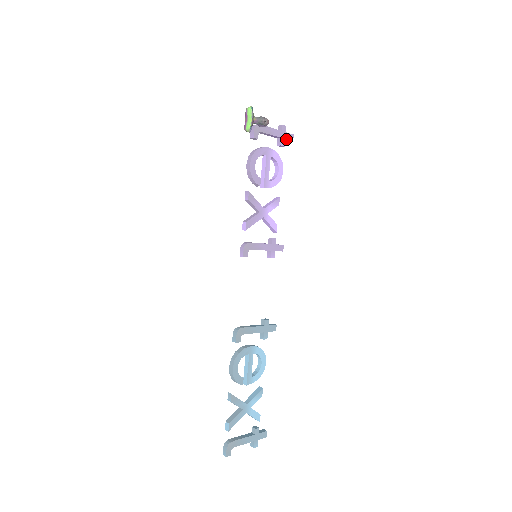
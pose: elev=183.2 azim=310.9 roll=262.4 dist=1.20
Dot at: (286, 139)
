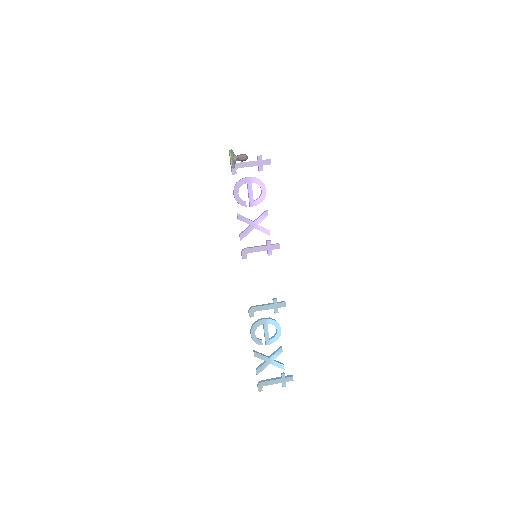
Dot at: occluded
